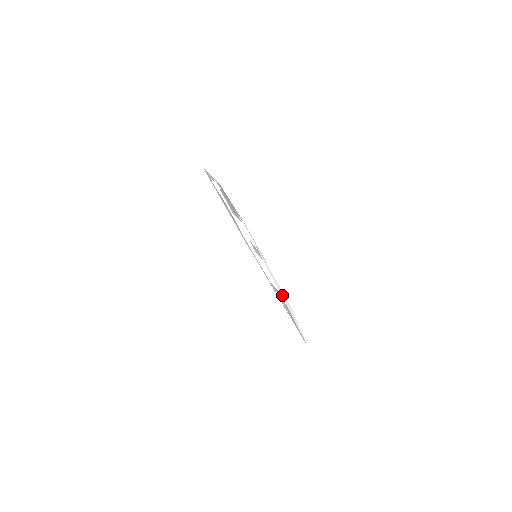
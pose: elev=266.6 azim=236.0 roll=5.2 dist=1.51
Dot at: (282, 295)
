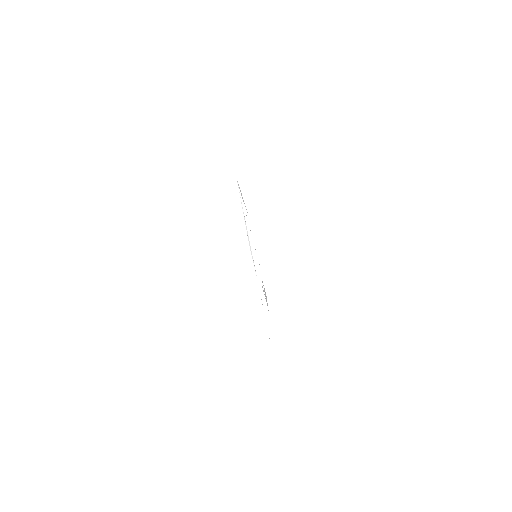
Dot at: occluded
